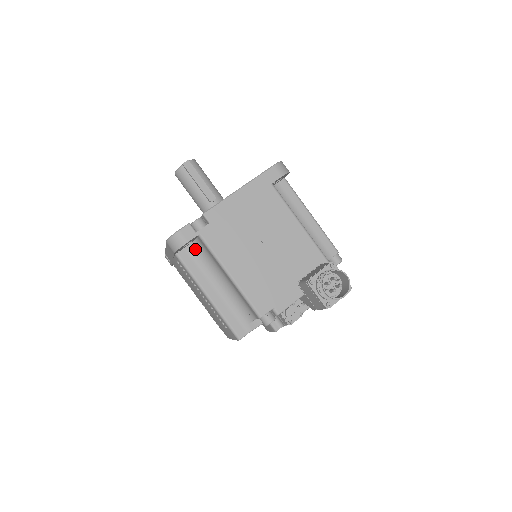
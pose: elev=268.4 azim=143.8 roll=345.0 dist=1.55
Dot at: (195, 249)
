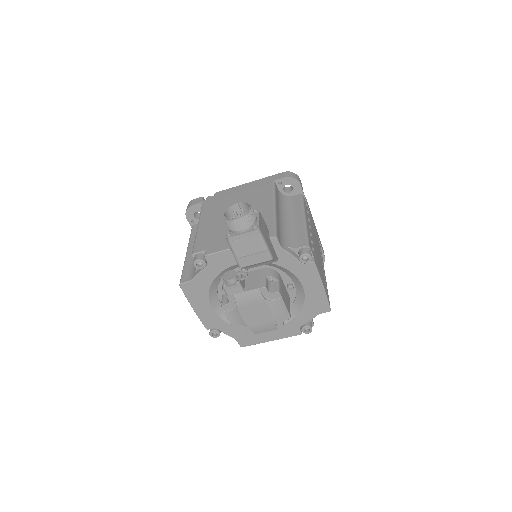
Dot at: occluded
